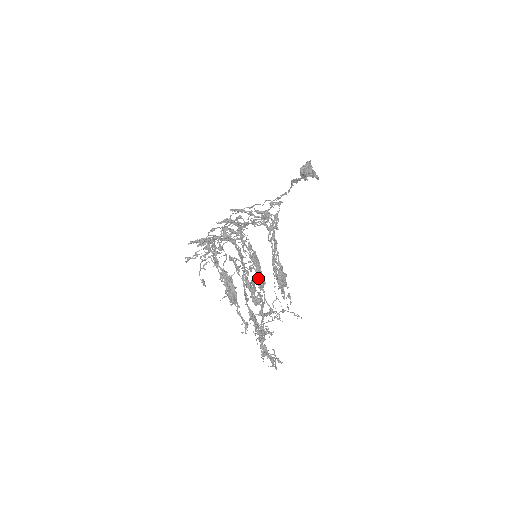
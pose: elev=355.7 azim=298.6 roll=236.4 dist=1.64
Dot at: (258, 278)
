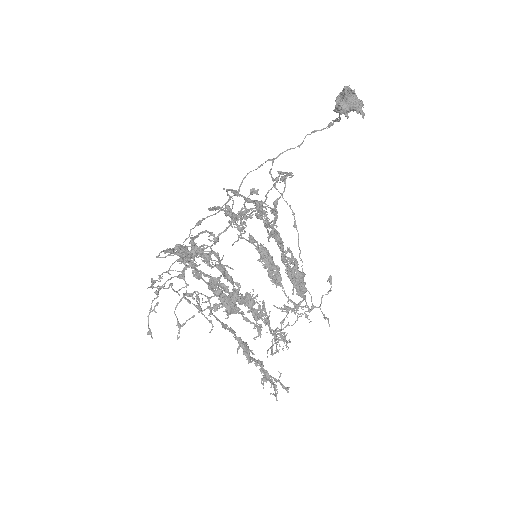
Dot at: occluded
